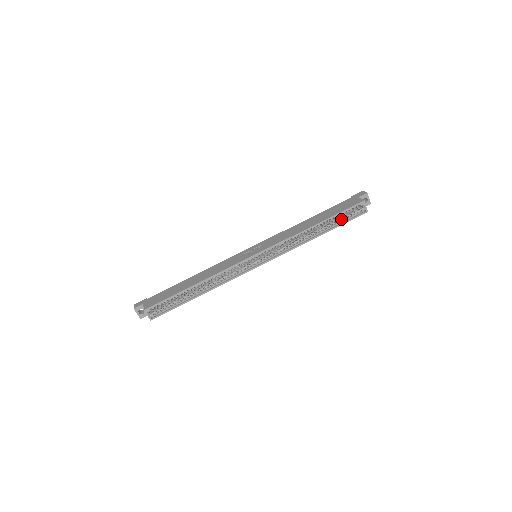
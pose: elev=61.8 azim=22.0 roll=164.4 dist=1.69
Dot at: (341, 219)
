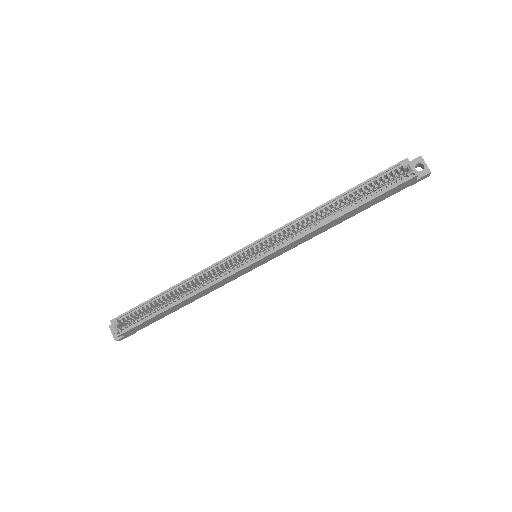
Dot at: (374, 191)
